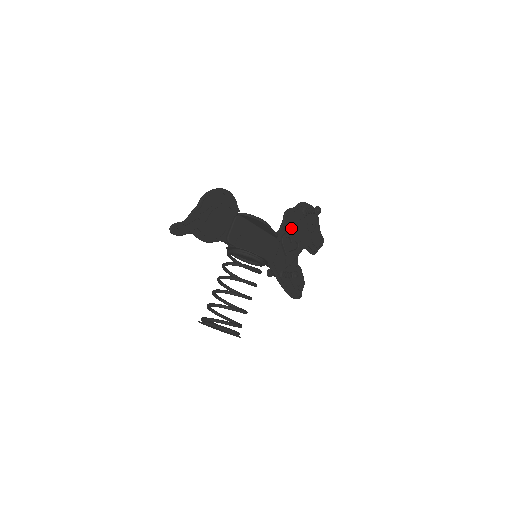
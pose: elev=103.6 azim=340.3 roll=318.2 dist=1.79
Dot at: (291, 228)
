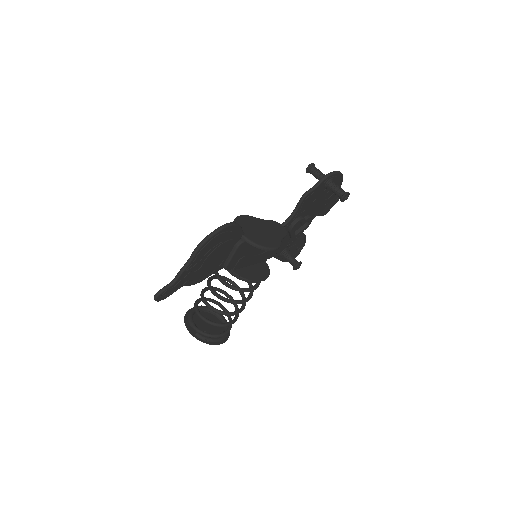
Dot at: (305, 209)
